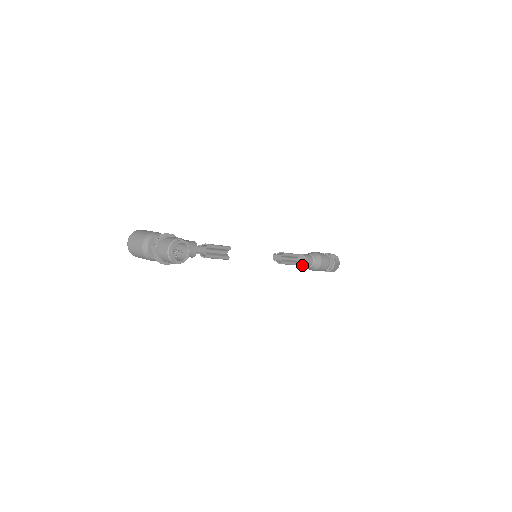
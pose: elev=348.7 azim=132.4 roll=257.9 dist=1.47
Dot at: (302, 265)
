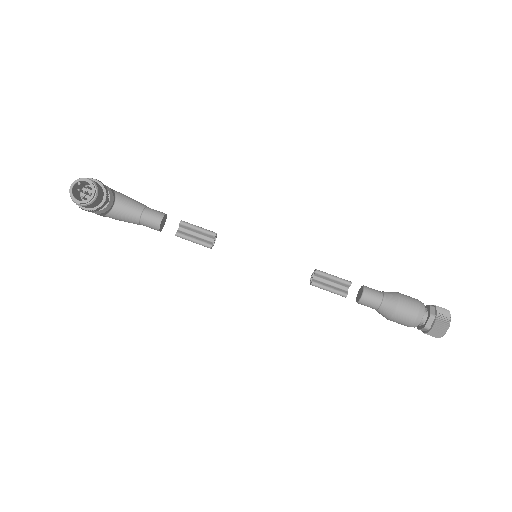
Dot at: (358, 301)
